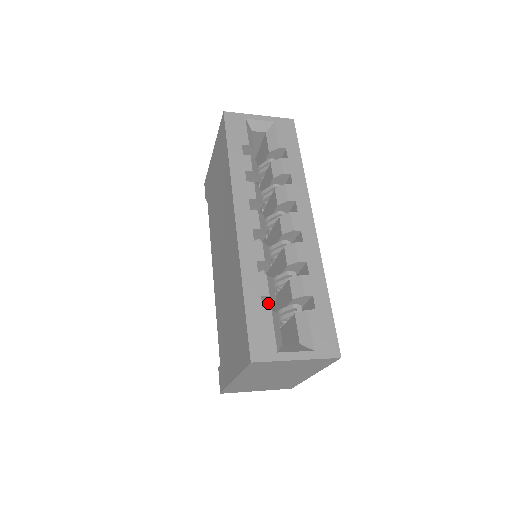
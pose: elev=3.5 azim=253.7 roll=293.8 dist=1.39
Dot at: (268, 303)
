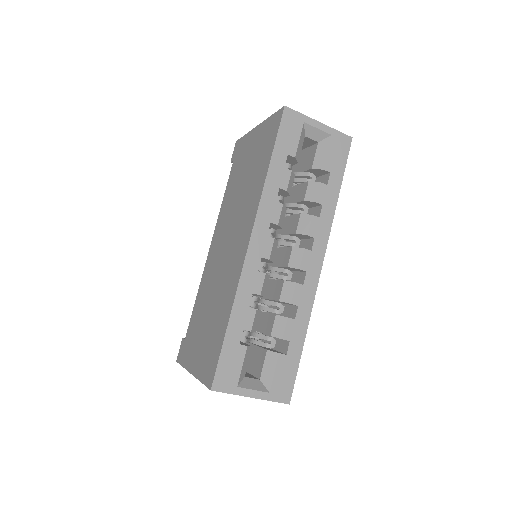
Dot at: occluded
